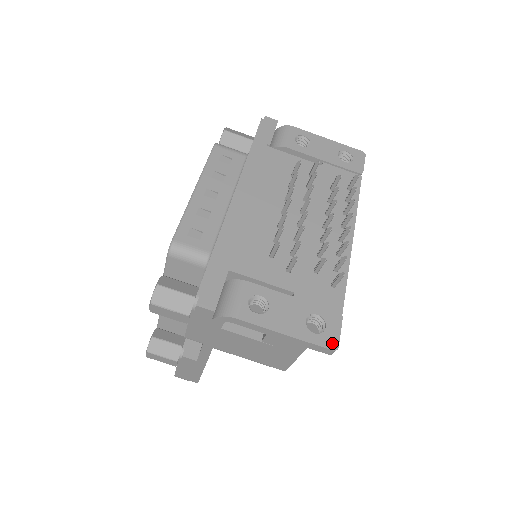
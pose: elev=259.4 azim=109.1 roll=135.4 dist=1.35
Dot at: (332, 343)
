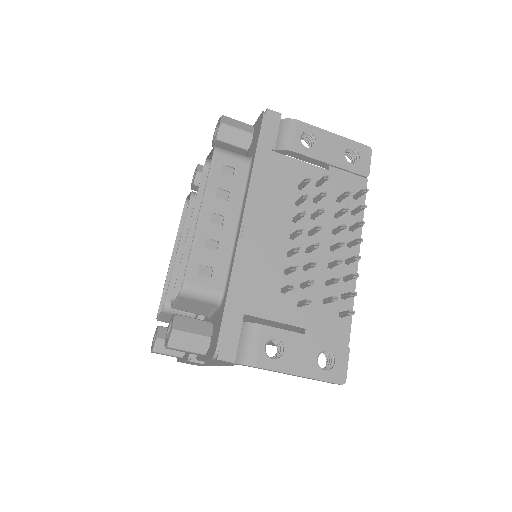
Dot at: (341, 377)
